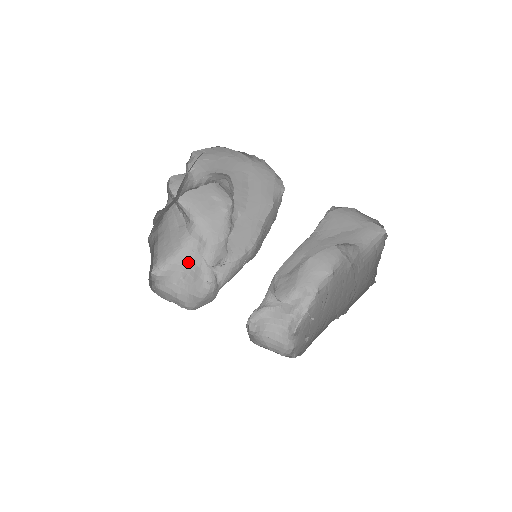
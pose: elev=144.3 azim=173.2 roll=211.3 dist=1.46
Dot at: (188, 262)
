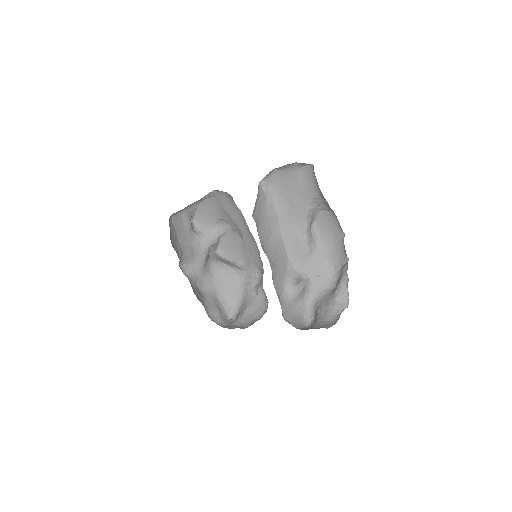
Dot at: (249, 298)
